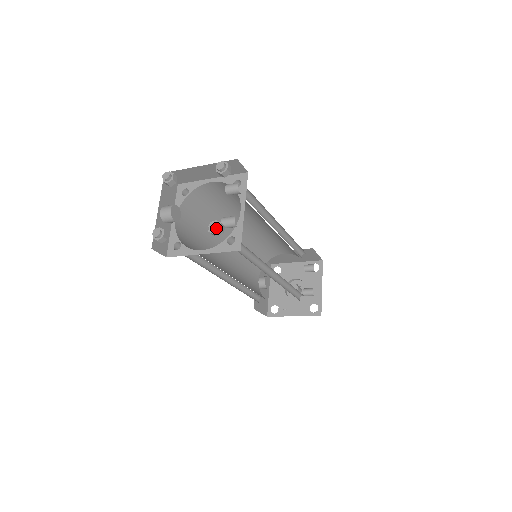
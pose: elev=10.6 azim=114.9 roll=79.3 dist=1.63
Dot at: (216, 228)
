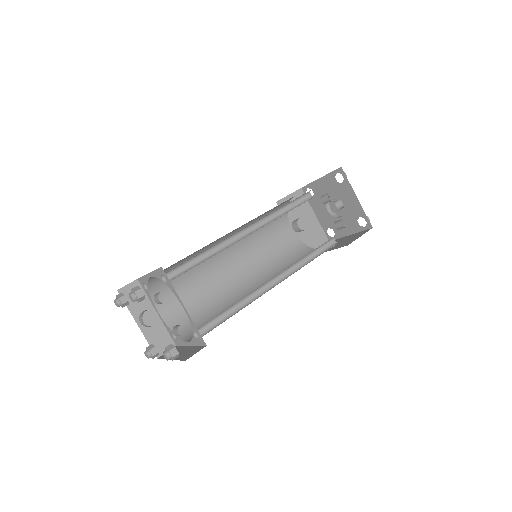
Dot at: (168, 358)
